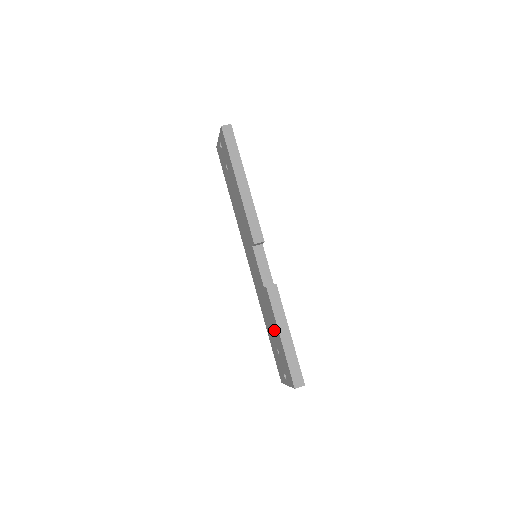
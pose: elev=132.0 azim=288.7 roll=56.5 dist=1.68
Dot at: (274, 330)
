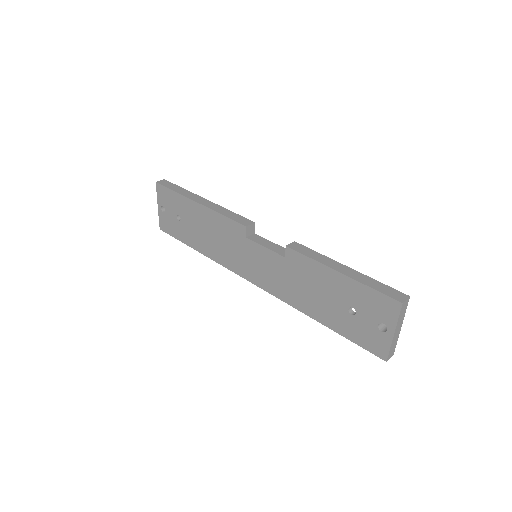
Dot at: (328, 287)
